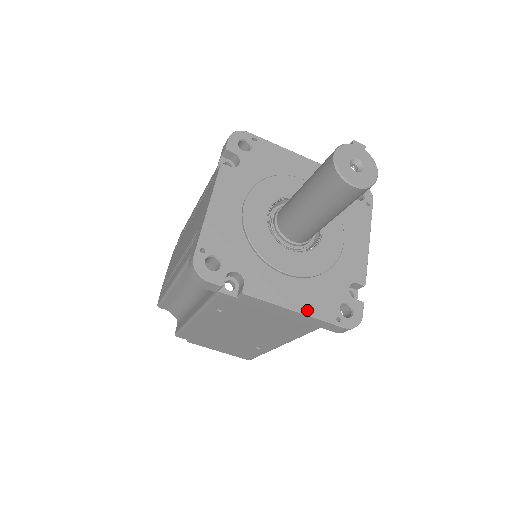
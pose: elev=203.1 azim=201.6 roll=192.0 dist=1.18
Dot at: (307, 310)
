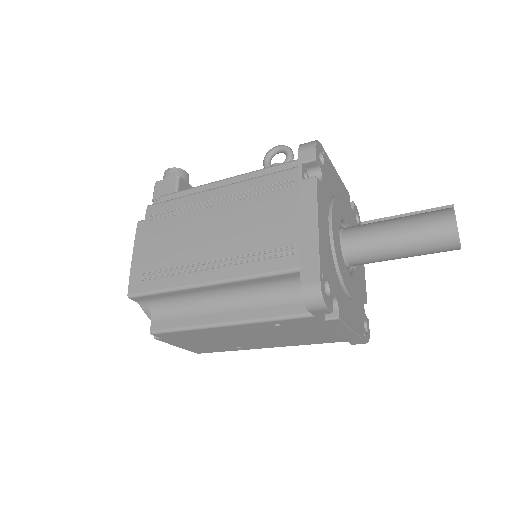
Dot at: (357, 330)
